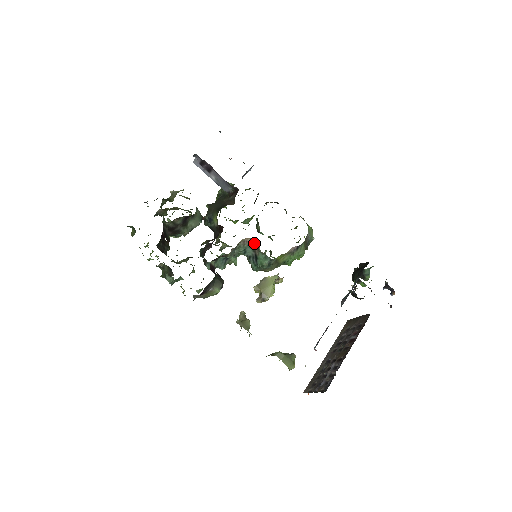
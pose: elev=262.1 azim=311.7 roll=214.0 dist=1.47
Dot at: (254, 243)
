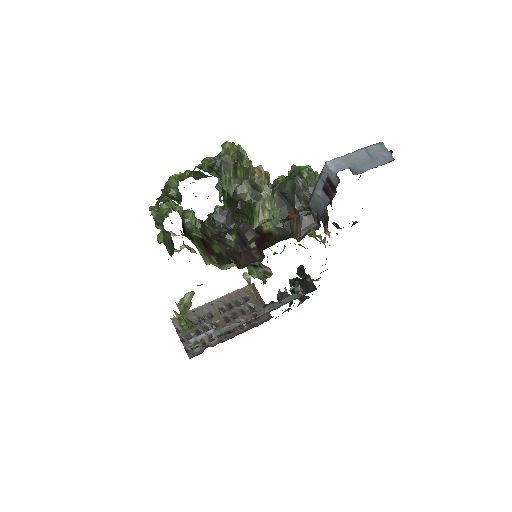
Dot at: (268, 268)
